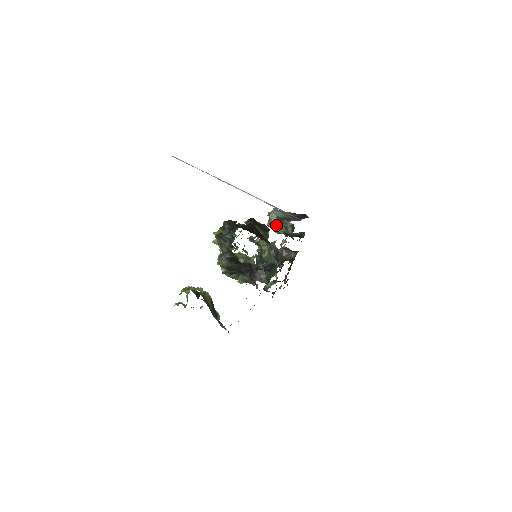
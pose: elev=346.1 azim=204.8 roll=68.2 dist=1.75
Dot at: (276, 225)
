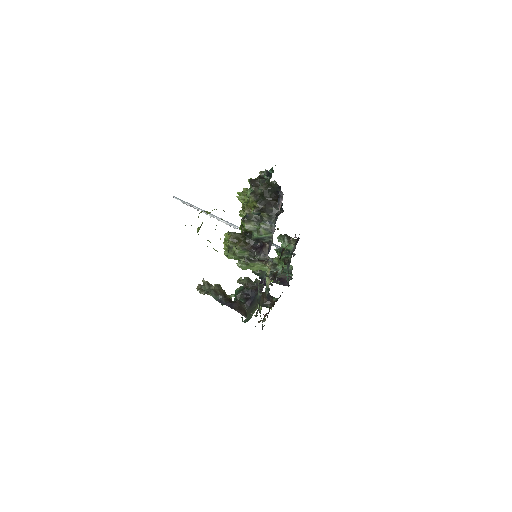
Dot at: (279, 239)
